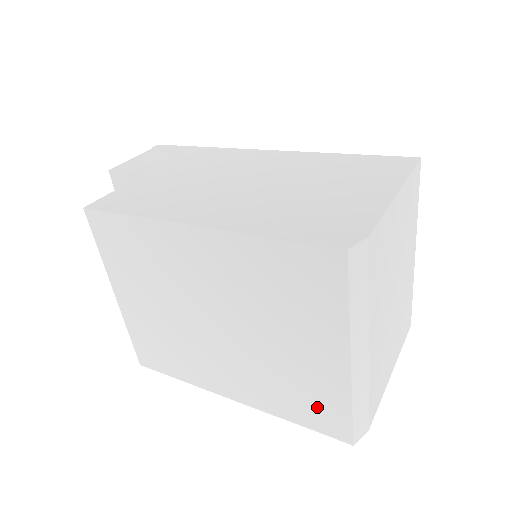
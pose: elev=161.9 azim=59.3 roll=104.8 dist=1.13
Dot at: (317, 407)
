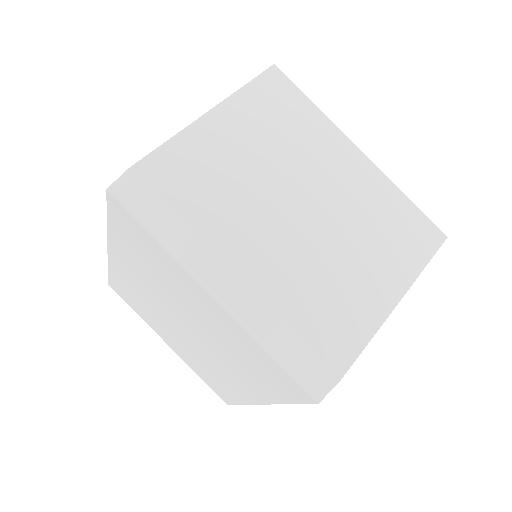
Dot at: (266, 370)
